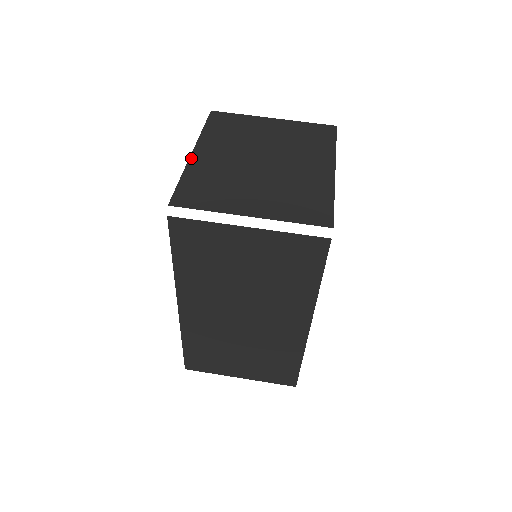
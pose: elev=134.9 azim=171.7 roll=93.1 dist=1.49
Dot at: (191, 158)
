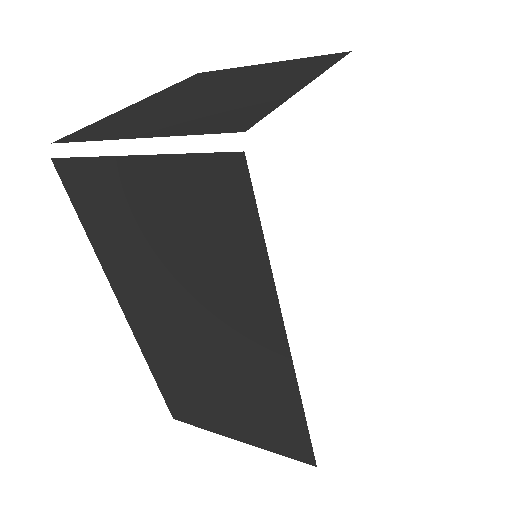
Dot at: (129, 106)
